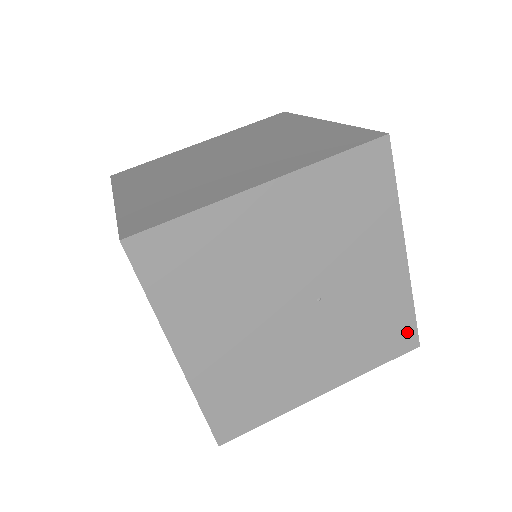
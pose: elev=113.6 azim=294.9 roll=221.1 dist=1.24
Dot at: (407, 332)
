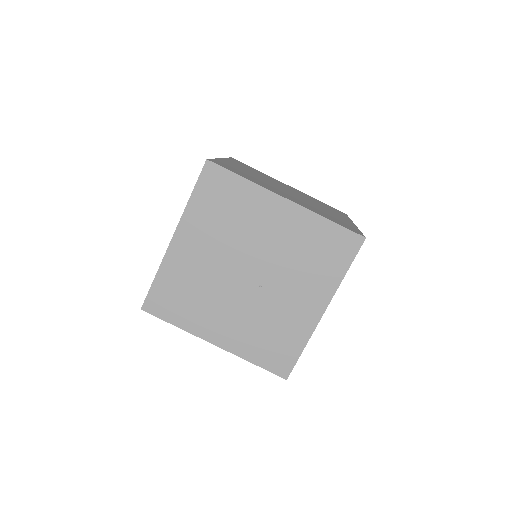
Dot at: (287, 362)
